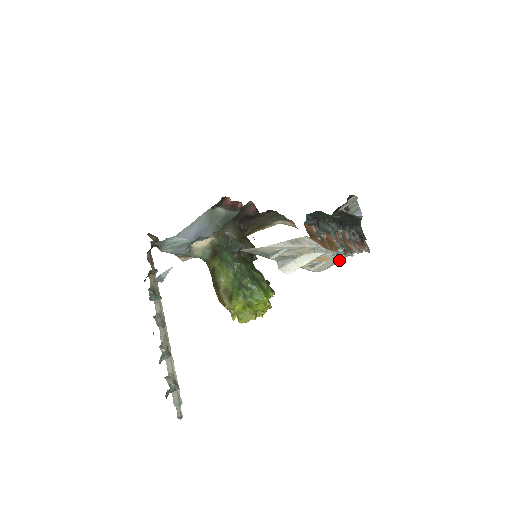
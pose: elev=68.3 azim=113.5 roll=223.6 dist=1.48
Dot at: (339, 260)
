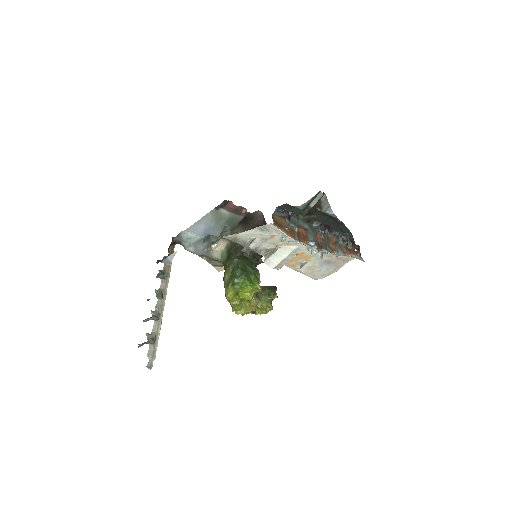
Dot at: (332, 266)
